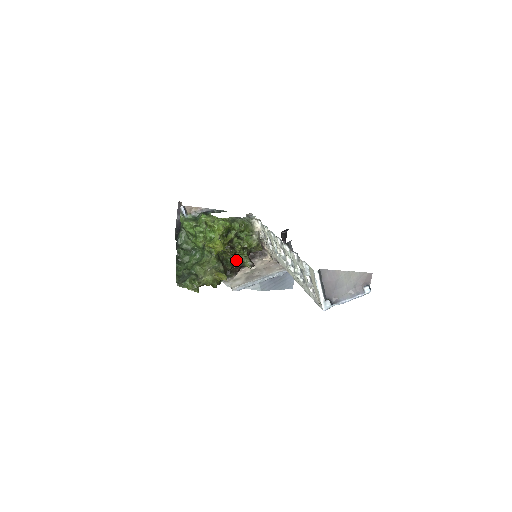
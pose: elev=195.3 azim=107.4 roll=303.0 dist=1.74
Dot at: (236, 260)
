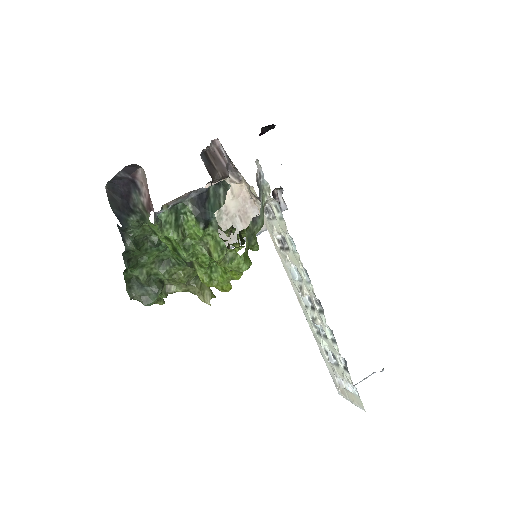
Dot at: occluded
